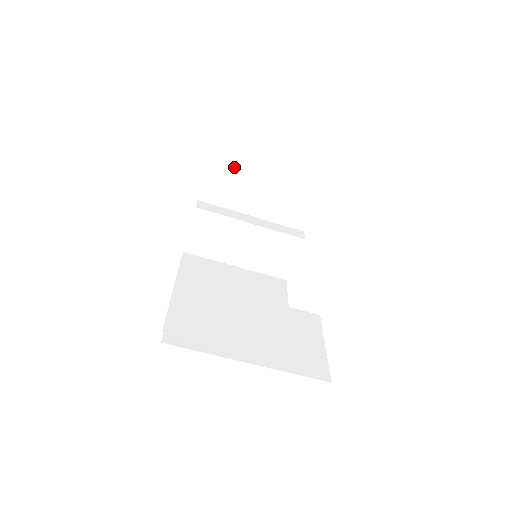
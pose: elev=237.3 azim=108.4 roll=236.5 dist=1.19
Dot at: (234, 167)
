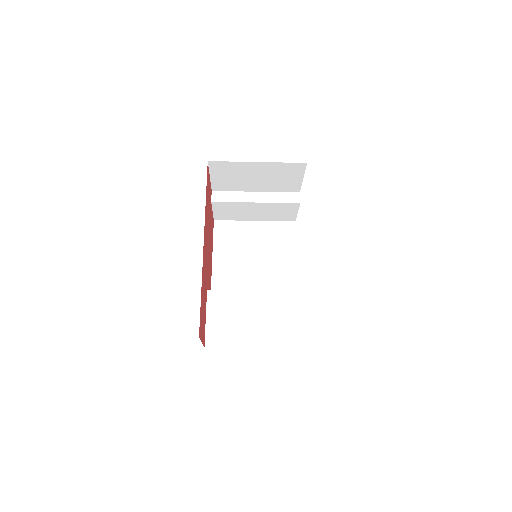
Dot at: (230, 173)
